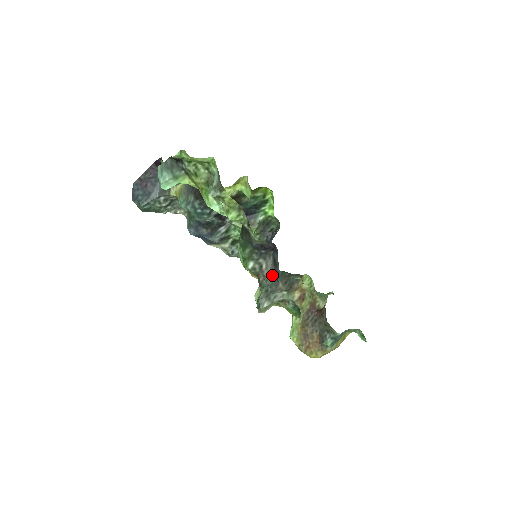
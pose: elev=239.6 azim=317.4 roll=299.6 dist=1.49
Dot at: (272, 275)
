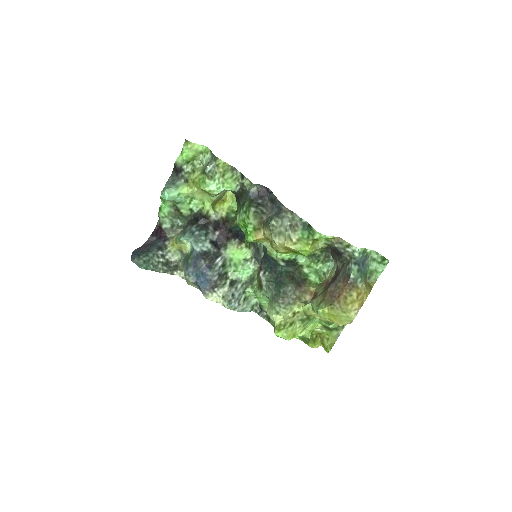
Dot at: (274, 210)
